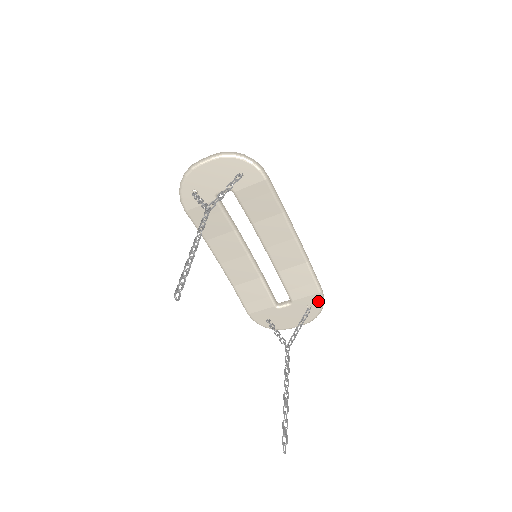
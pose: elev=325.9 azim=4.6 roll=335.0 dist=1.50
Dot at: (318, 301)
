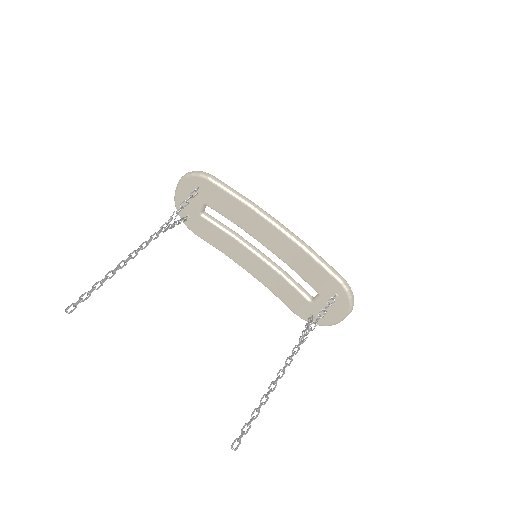
Dot at: (338, 287)
